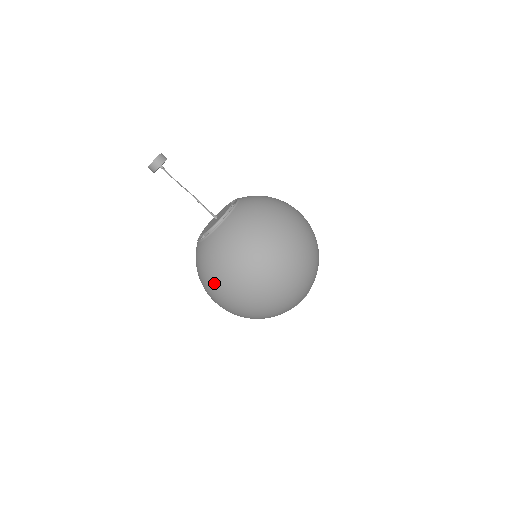
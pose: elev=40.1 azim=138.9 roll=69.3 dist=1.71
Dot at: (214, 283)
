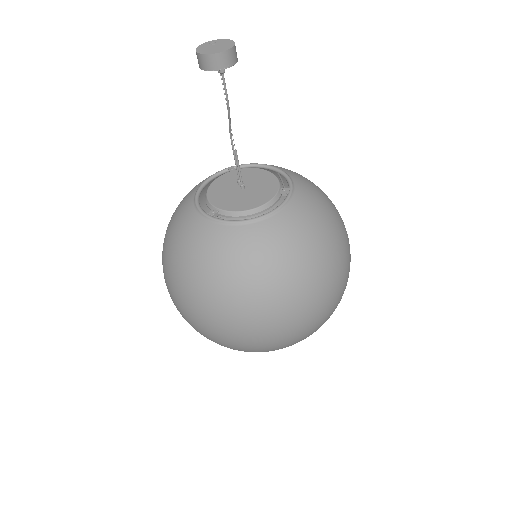
Dot at: (206, 299)
